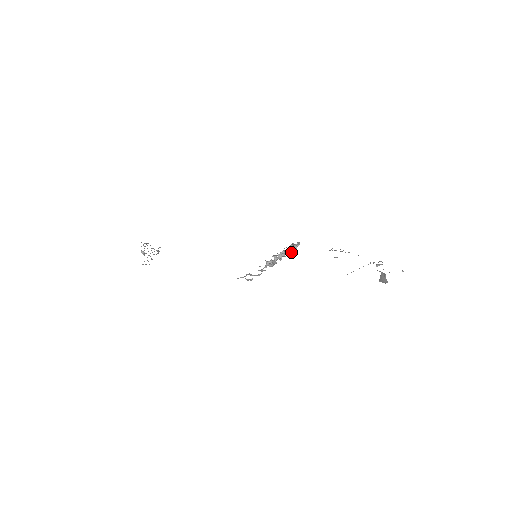
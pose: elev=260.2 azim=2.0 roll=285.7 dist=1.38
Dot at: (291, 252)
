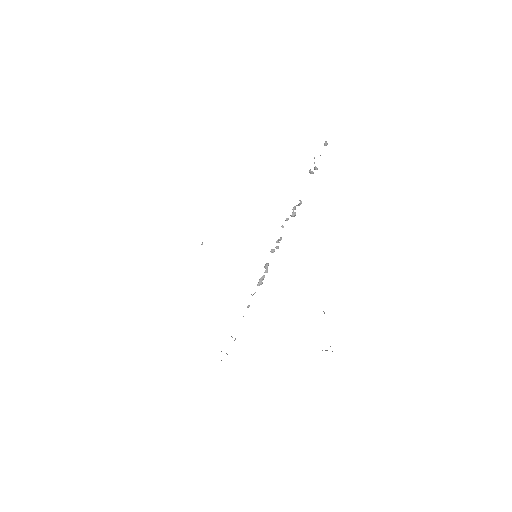
Dot at: (299, 205)
